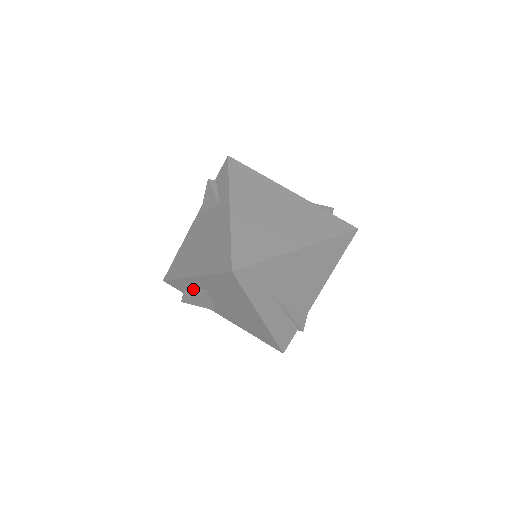
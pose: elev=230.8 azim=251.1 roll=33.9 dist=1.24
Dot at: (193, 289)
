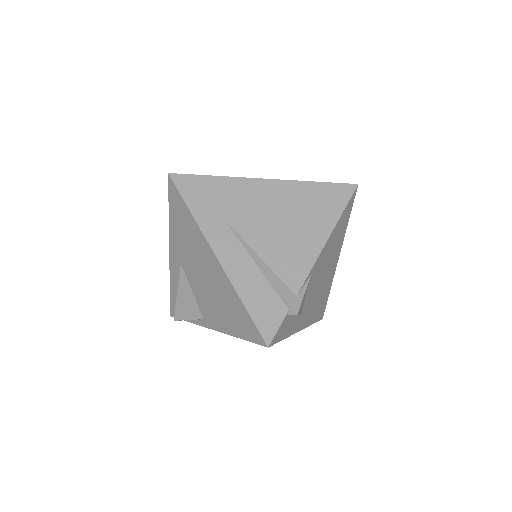
Dot at: occluded
